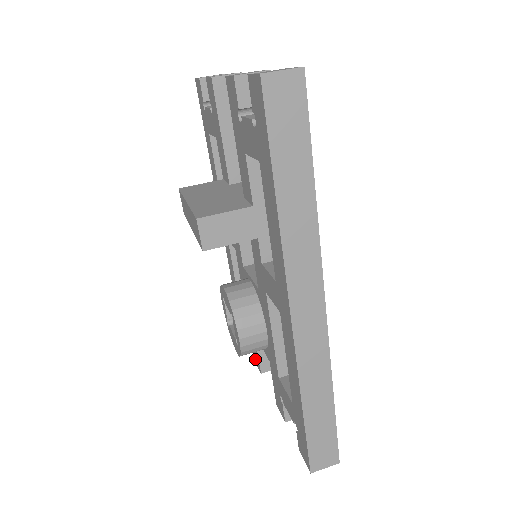
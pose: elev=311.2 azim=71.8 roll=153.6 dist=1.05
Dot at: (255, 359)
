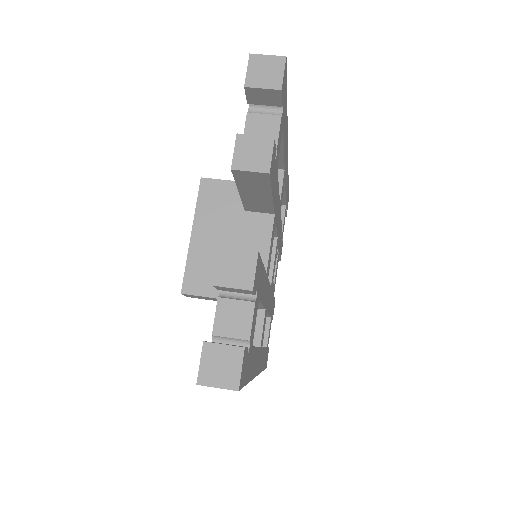
Dot at: occluded
